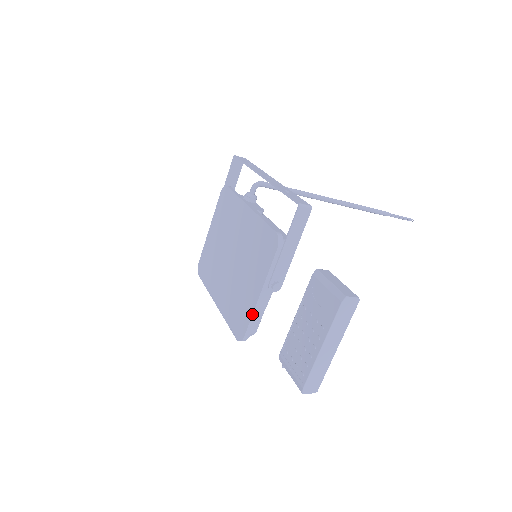
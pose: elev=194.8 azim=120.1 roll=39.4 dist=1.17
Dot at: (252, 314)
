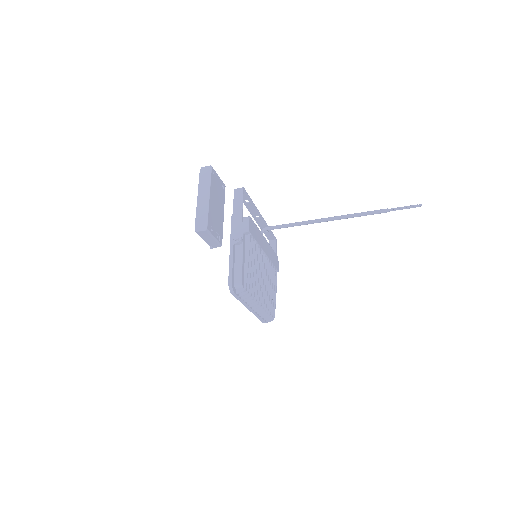
Dot at: (229, 264)
